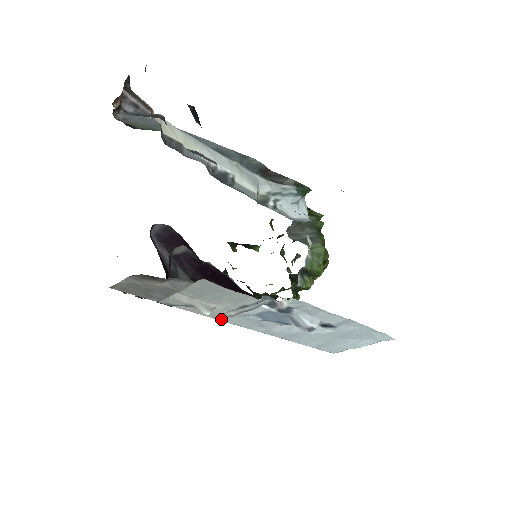
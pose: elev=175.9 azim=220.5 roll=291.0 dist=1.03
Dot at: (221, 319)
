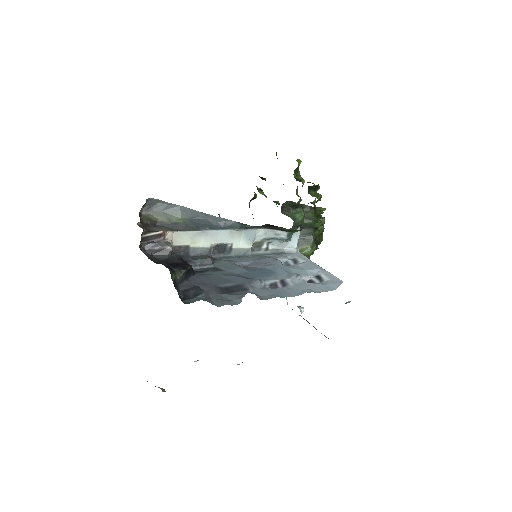
Dot at: occluded
